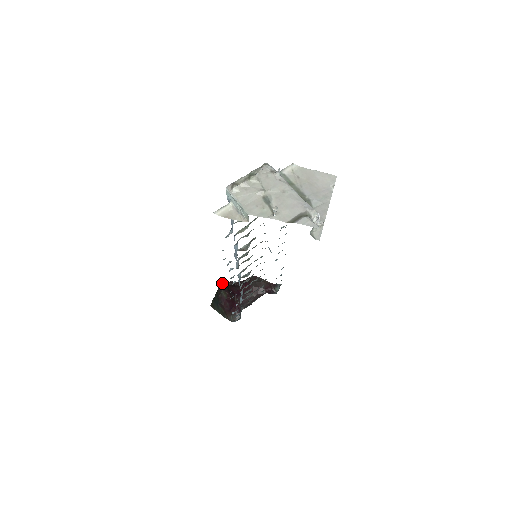
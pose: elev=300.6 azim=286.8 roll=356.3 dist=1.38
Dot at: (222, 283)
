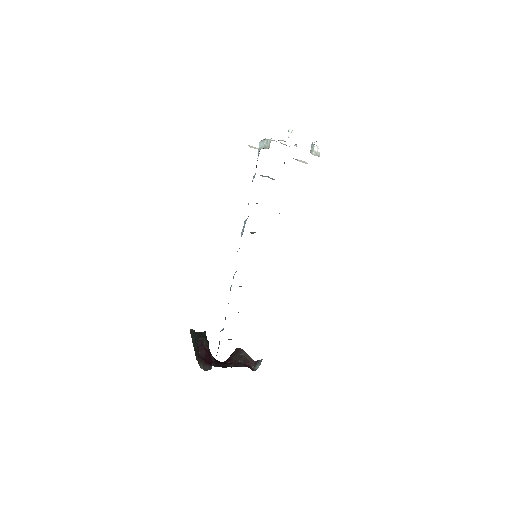
Dot at: (206, 336)
